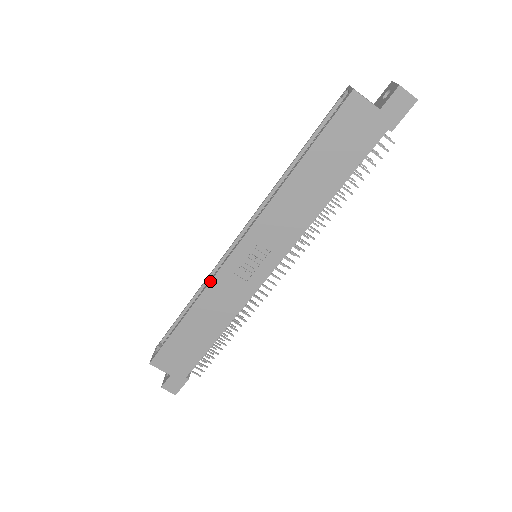
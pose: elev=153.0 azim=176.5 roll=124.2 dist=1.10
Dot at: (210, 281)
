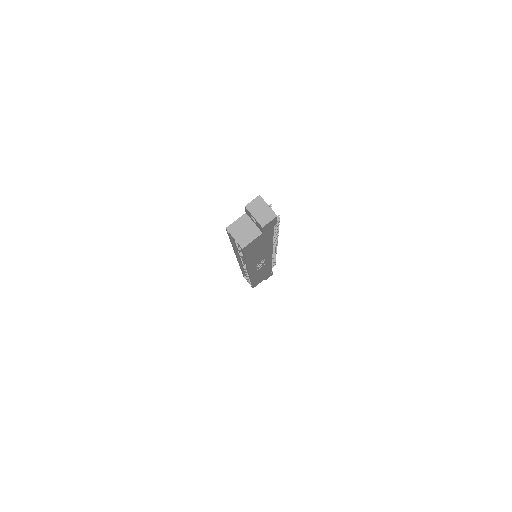
Dot at: (250, 278)
